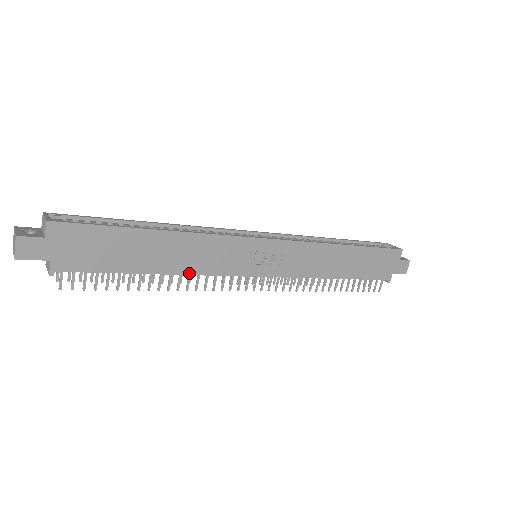
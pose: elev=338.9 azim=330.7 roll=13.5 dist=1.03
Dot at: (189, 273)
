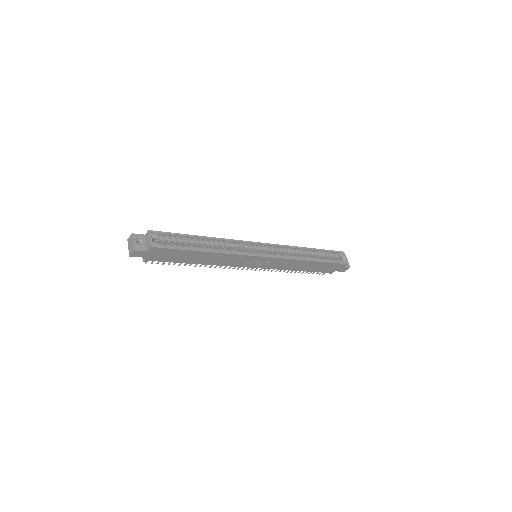
Dot at: (214, 264)
